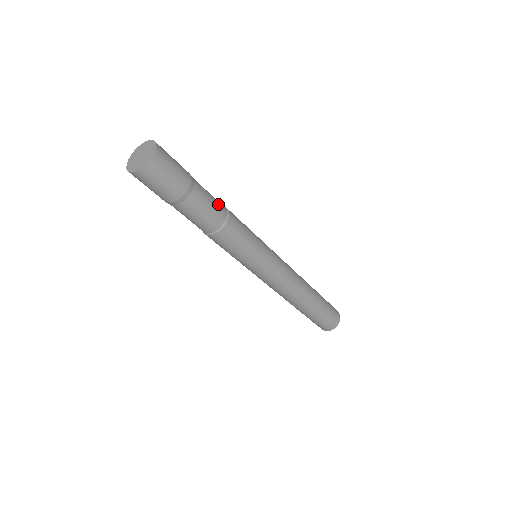
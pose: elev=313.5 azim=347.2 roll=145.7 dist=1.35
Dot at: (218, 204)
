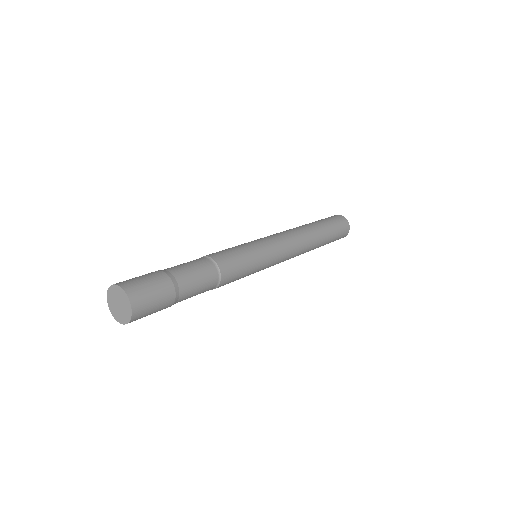
Dot at: (206, 273)
